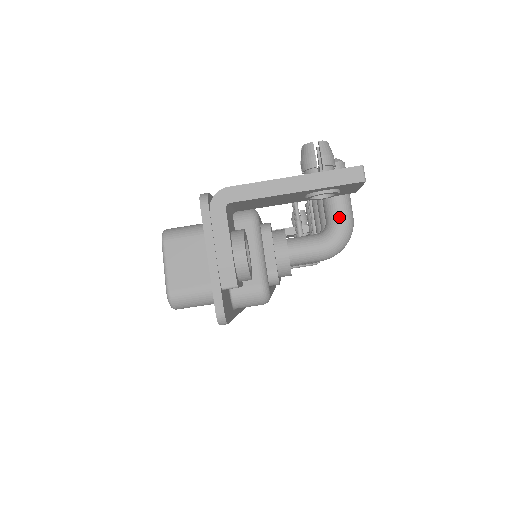
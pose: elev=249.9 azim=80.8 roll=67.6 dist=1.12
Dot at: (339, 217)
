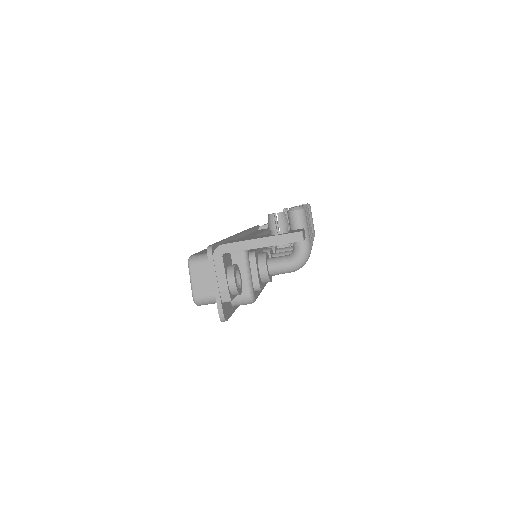
Dot at: (300, 246)
